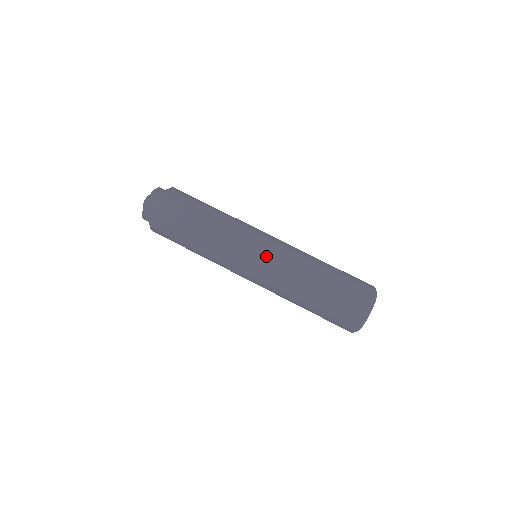
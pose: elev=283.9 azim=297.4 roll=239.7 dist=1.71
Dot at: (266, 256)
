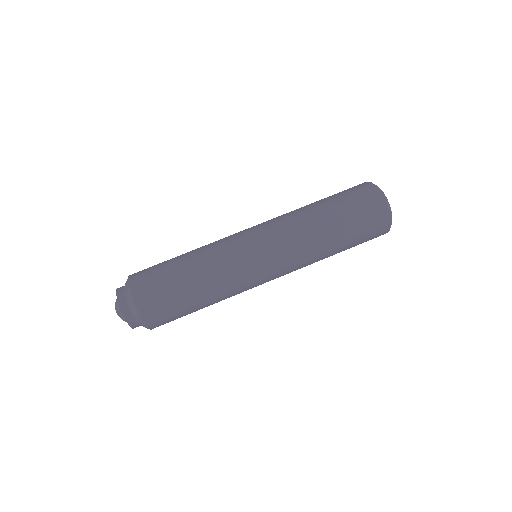
Dot at: (259, 225)
